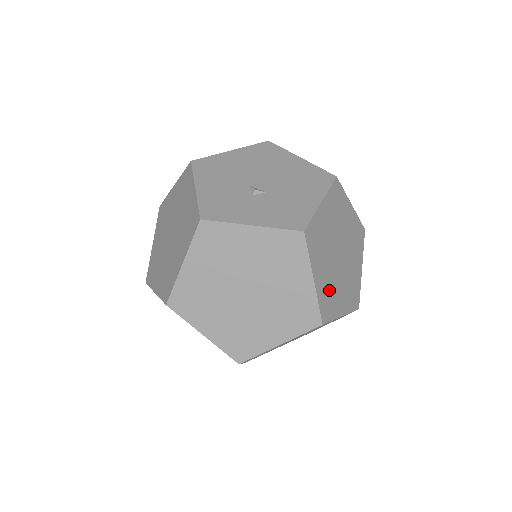
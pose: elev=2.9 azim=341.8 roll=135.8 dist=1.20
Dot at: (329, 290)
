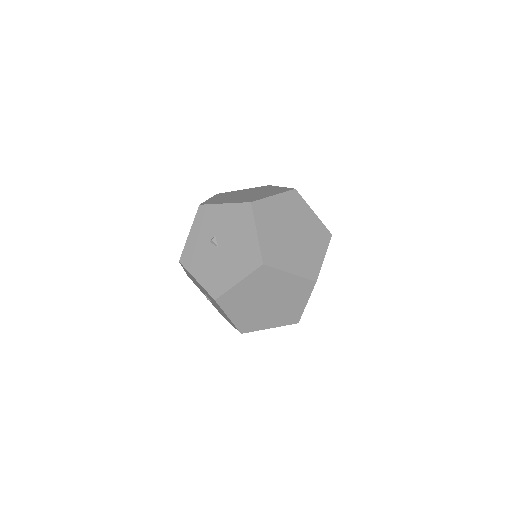
Dot at: occluded
